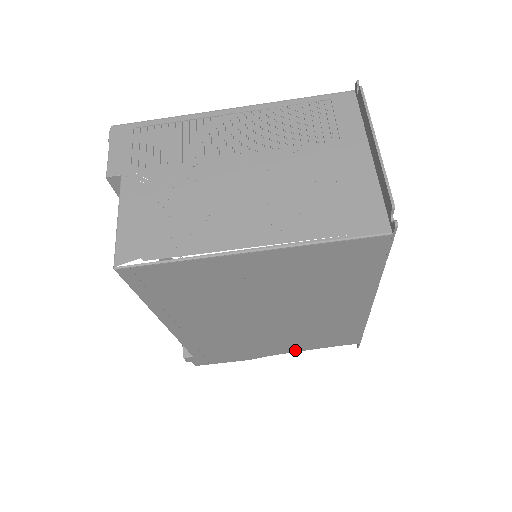
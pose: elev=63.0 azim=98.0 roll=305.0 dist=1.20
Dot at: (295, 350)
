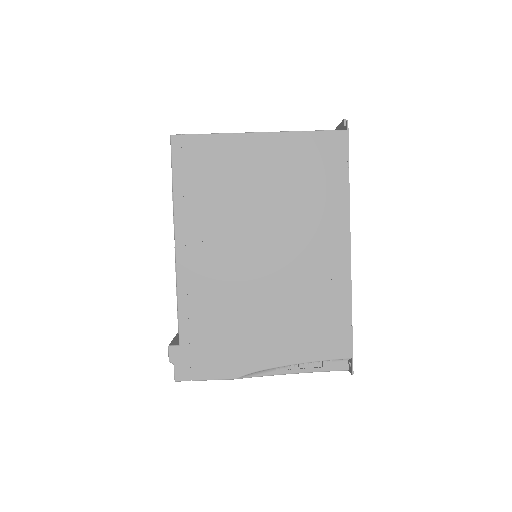
Dot at: (285, 359)
